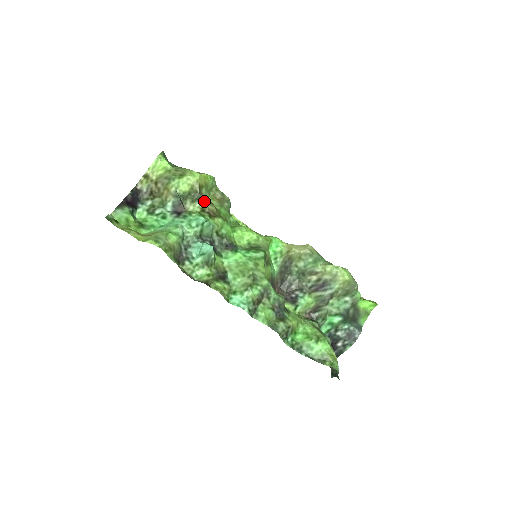
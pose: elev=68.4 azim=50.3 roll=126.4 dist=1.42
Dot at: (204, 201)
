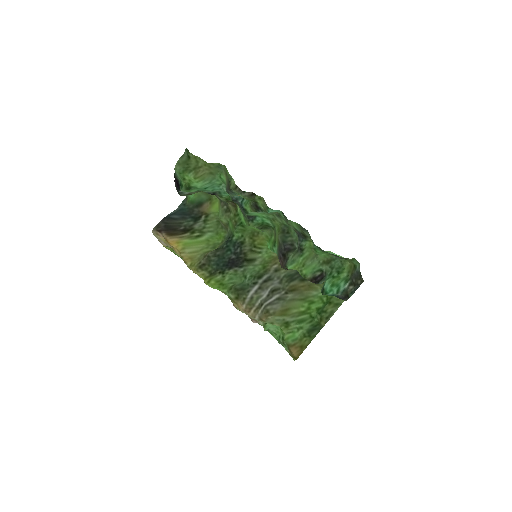
Dot at: (225, 203)
